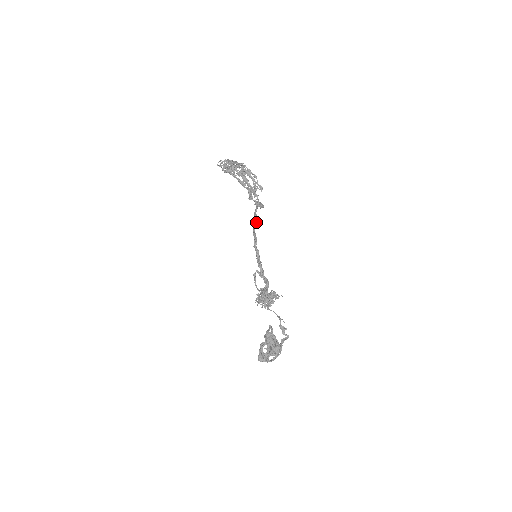
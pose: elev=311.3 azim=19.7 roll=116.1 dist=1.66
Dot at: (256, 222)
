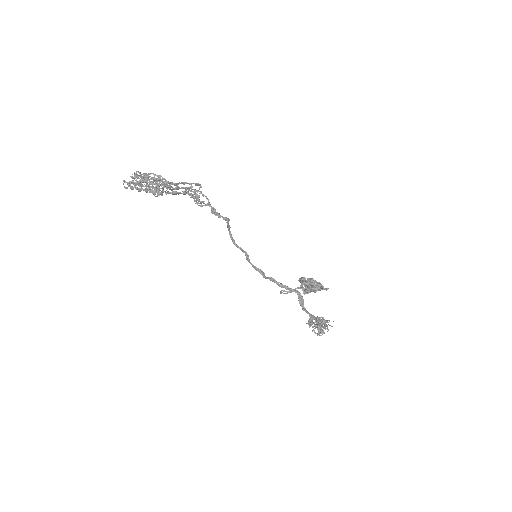
Dot at: (245, 255)
